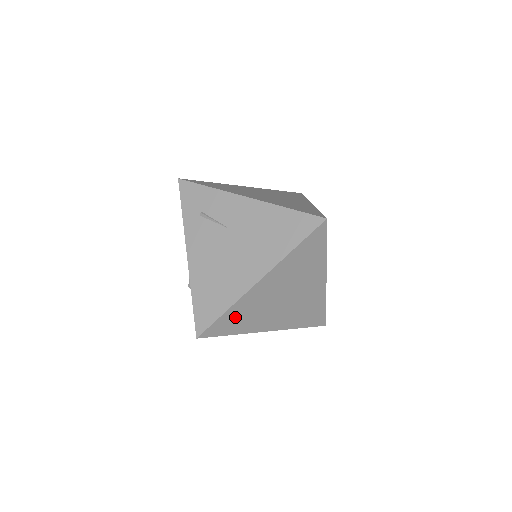
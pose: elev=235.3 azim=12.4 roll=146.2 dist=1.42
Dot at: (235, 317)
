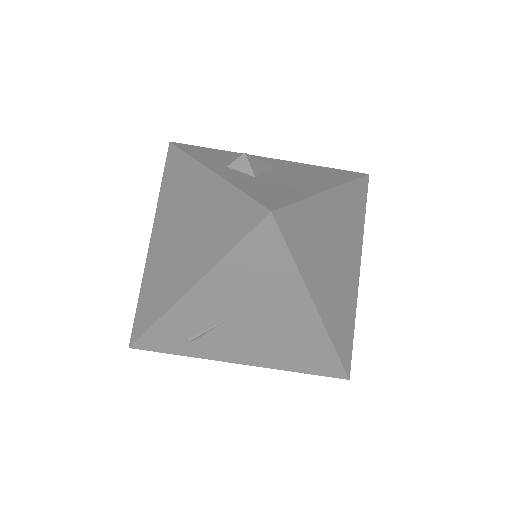
Dot at: (341, 332)
